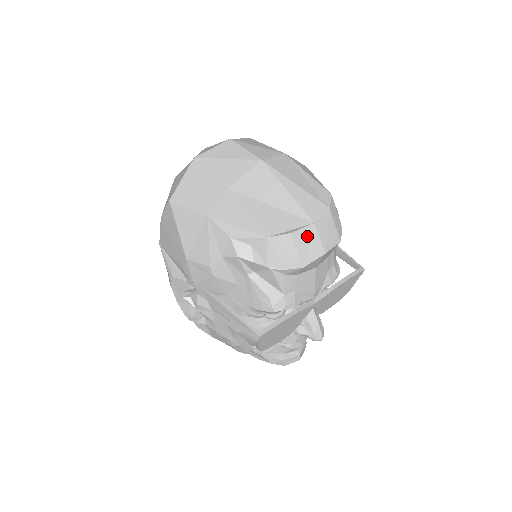
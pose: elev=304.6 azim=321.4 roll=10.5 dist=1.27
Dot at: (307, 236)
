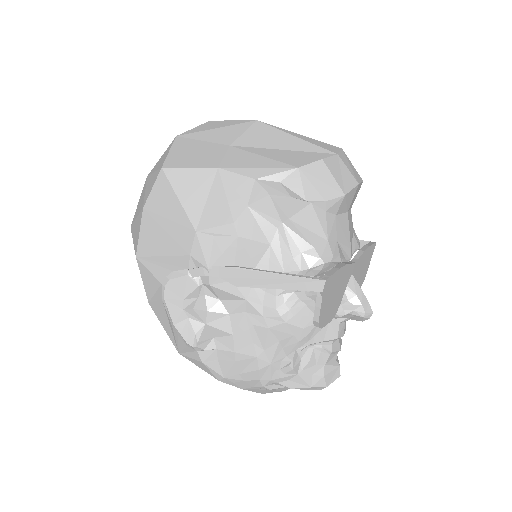
Dot at: (337, 165)
